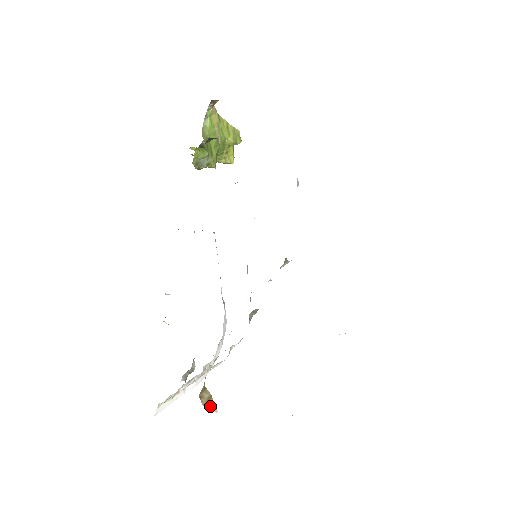
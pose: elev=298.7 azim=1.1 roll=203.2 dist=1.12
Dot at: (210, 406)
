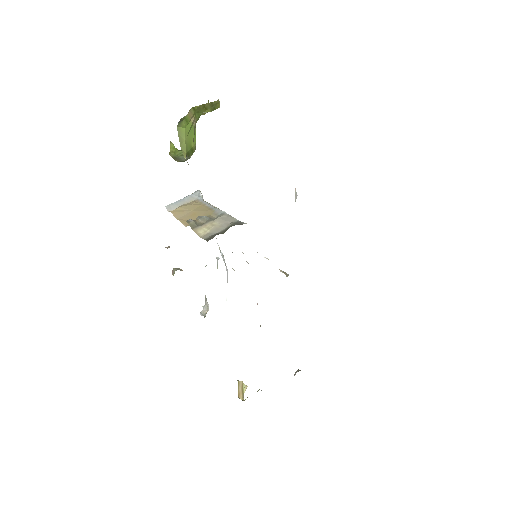
Dot at: (244, 391)
